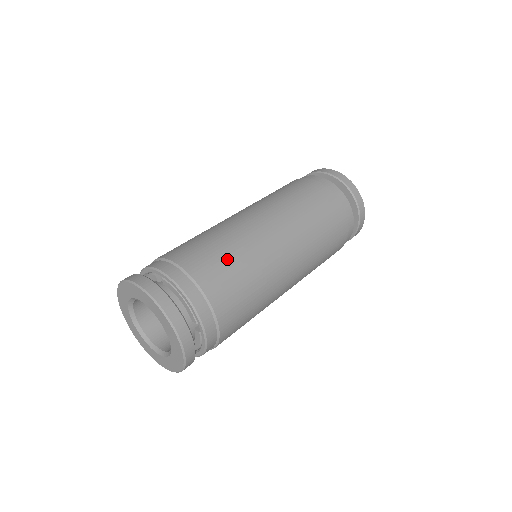
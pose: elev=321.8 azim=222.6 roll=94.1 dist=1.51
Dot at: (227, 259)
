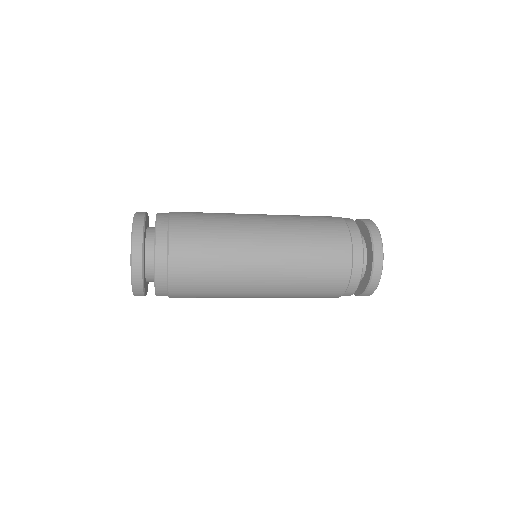
Dot at: (204, 213)
